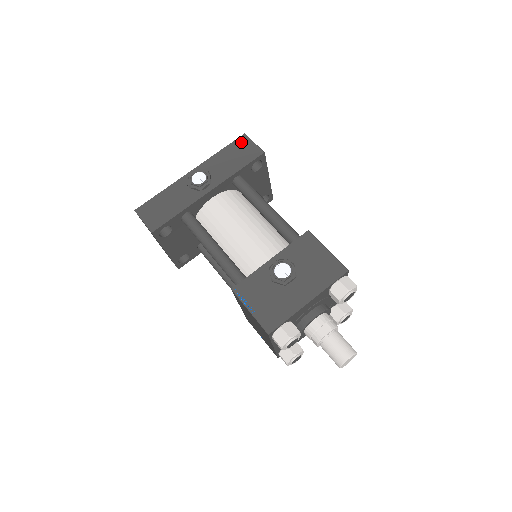
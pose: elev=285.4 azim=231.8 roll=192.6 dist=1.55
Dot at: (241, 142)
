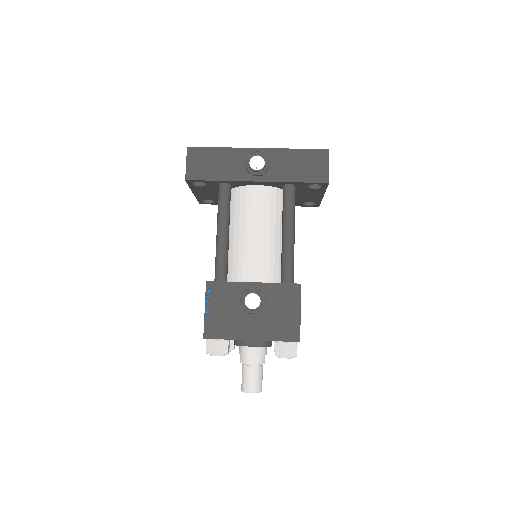
Dot at: (319, 155)
